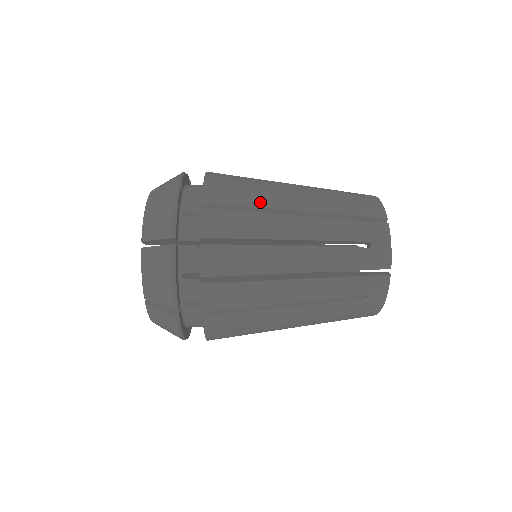
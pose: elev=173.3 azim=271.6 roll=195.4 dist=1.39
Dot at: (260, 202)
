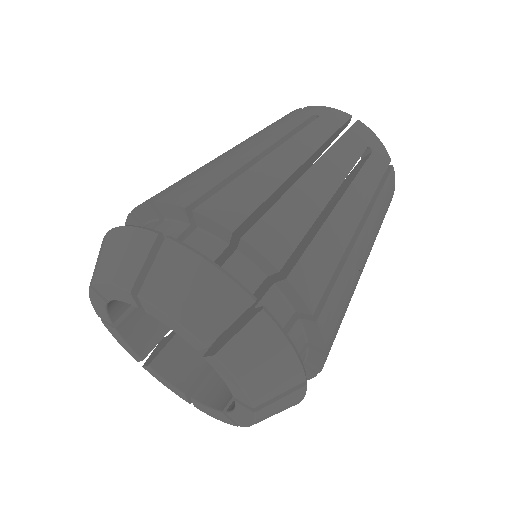
Dot at: occluded
